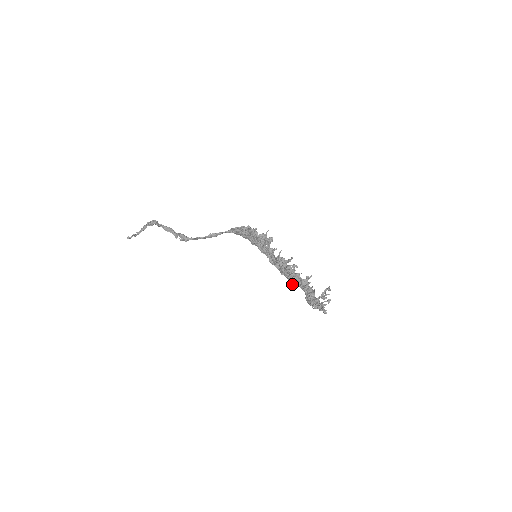
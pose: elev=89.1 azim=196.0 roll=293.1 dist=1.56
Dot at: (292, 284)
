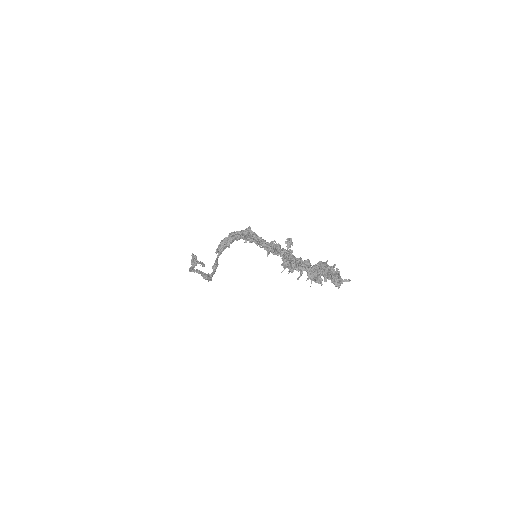
Dot at: occluded
